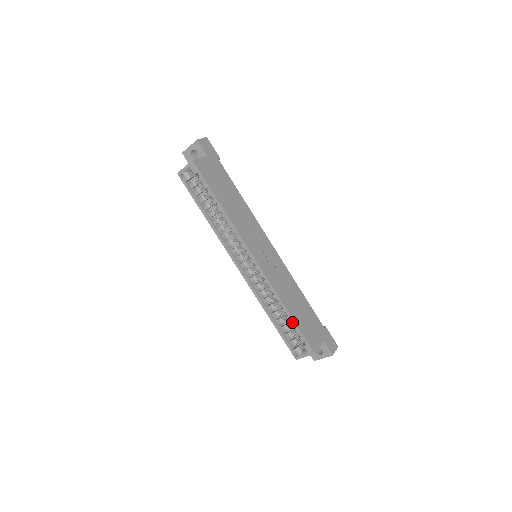
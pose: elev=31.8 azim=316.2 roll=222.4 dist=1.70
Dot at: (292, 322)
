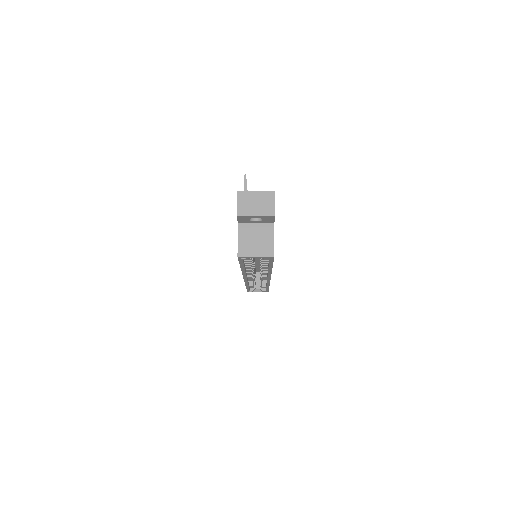
Dot at: (267, 288)
